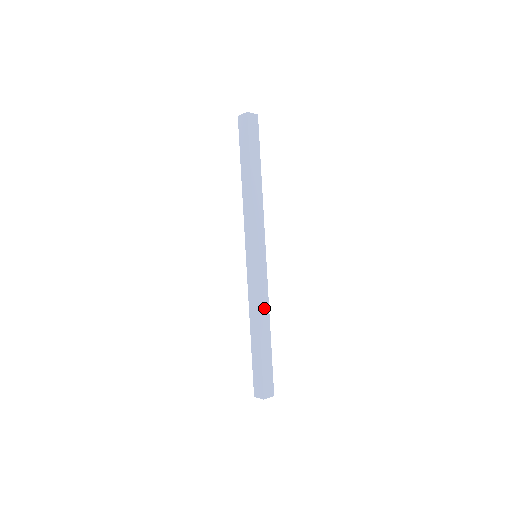
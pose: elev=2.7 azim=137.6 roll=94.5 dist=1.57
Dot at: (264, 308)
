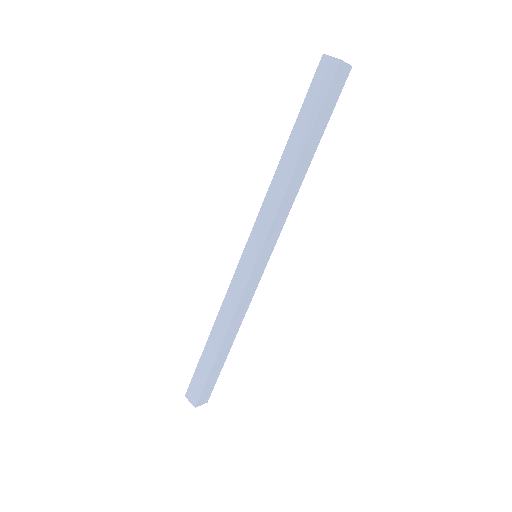
Dot at: (238, 319)
